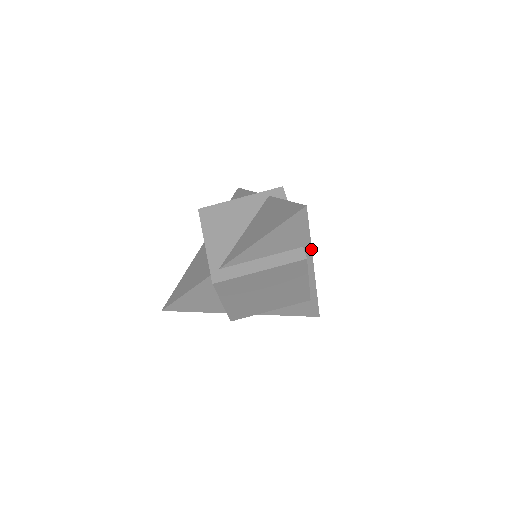
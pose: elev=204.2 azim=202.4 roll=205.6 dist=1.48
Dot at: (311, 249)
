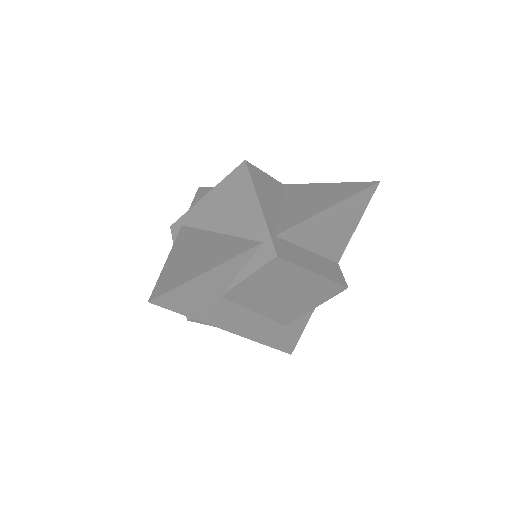
Dot at: (207, 323)
